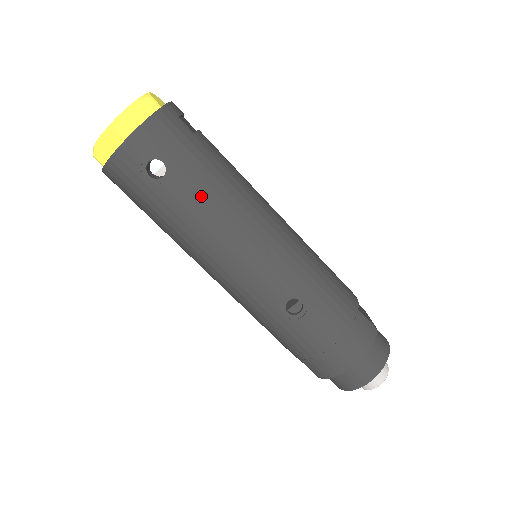
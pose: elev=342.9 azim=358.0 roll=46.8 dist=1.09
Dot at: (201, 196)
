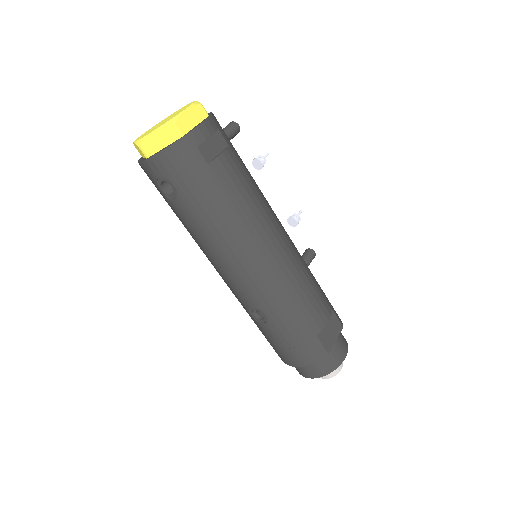
Dot at: (198, 220)
